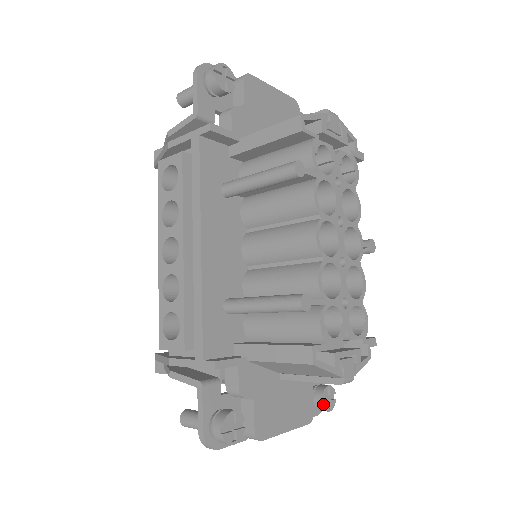
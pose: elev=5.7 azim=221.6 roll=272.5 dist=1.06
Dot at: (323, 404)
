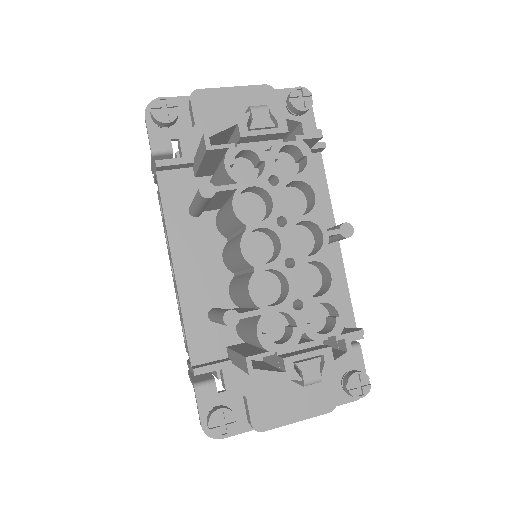
Dot at: (349, 392)
